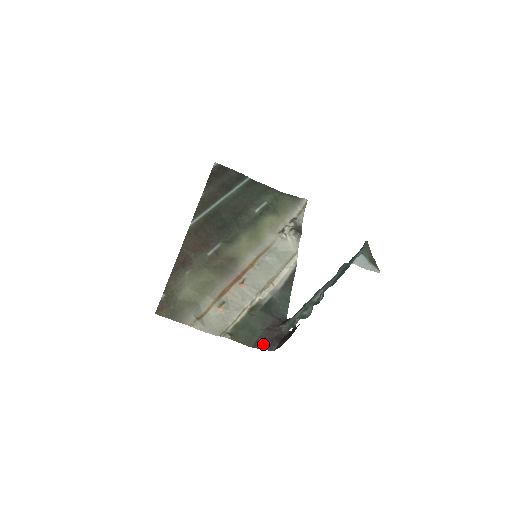
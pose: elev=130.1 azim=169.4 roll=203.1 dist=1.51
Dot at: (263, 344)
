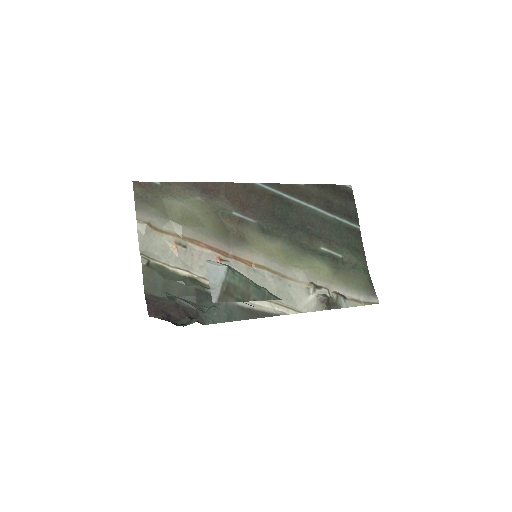
Dot at: (154, 304)
